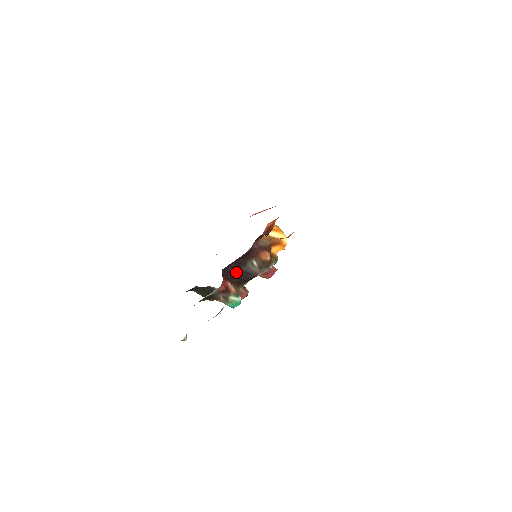
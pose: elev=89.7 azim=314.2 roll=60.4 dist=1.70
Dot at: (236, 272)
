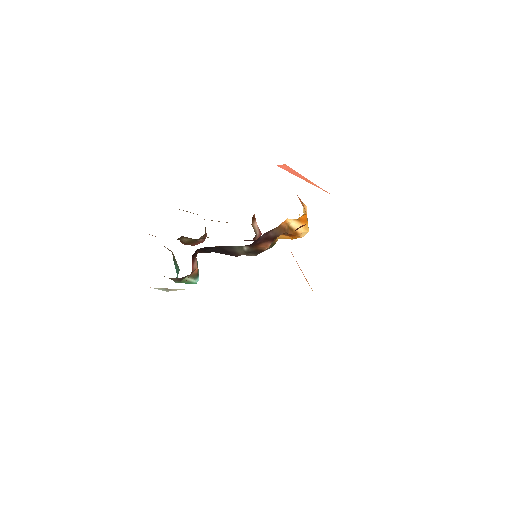
Dot at: (213, 248)
